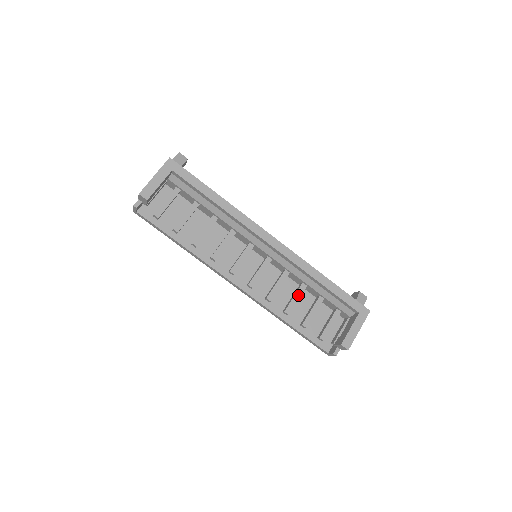
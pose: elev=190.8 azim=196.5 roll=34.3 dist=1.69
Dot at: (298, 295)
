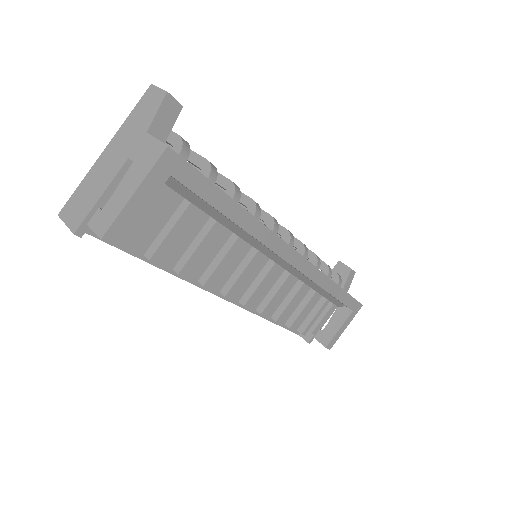
Dot at: (295, 299)
